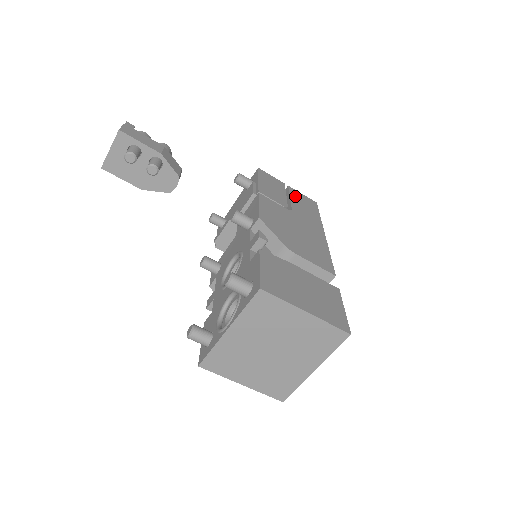
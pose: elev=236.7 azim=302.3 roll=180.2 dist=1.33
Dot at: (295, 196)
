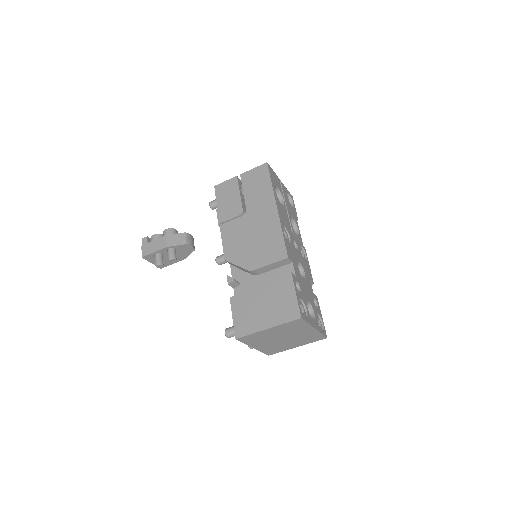
Dot at: (247, 183)
